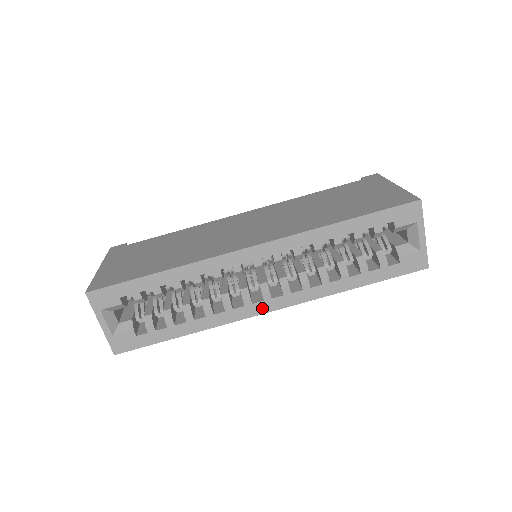
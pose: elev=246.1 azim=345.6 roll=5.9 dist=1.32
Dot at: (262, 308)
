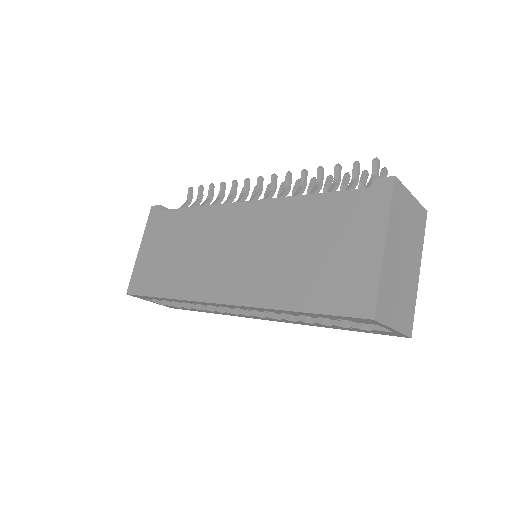
Dot at: (256, 318)
